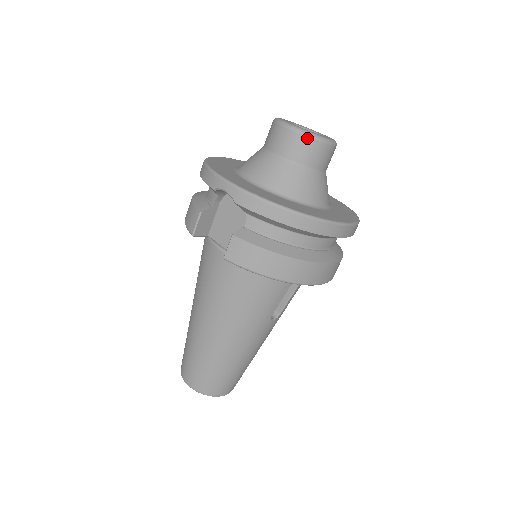
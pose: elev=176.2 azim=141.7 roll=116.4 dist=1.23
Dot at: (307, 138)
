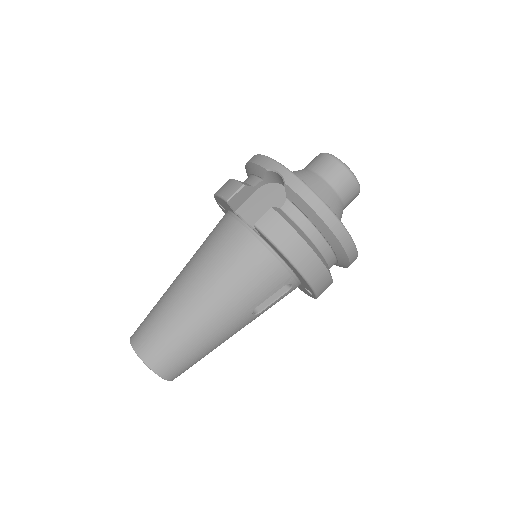
Dot at: (347, 172)
